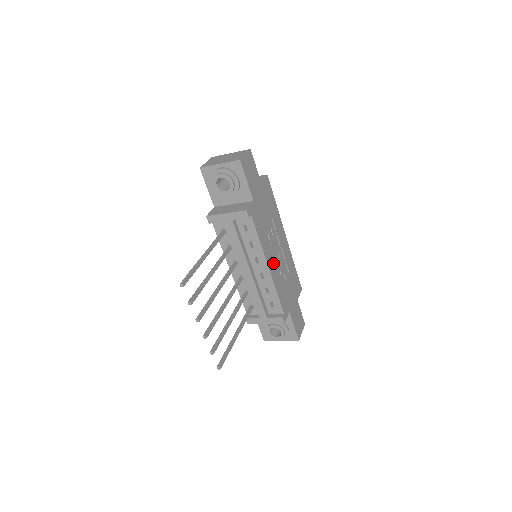
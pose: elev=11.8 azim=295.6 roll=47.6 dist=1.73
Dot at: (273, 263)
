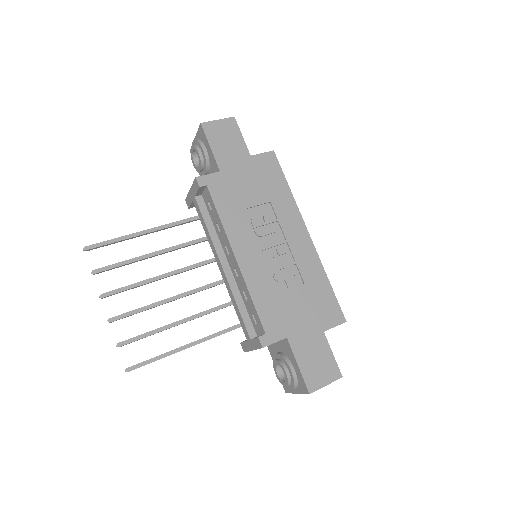
Dot at: (253, 257)
